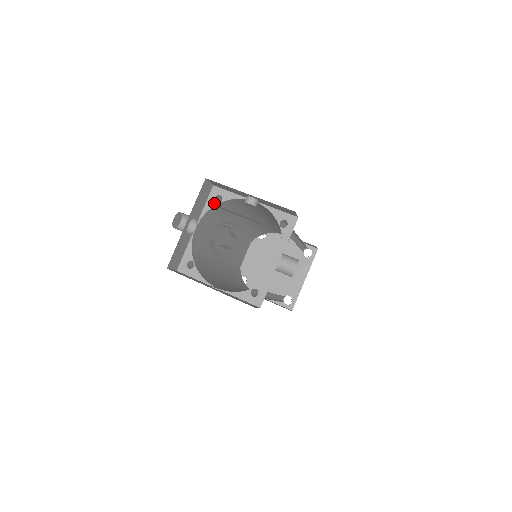
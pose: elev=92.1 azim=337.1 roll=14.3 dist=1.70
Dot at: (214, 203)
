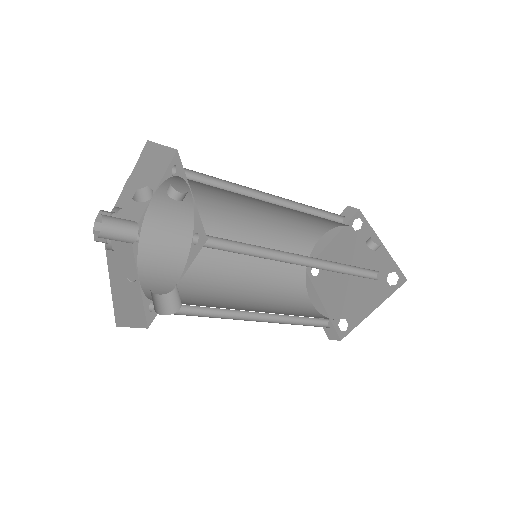
Dot at: (170, 174)
